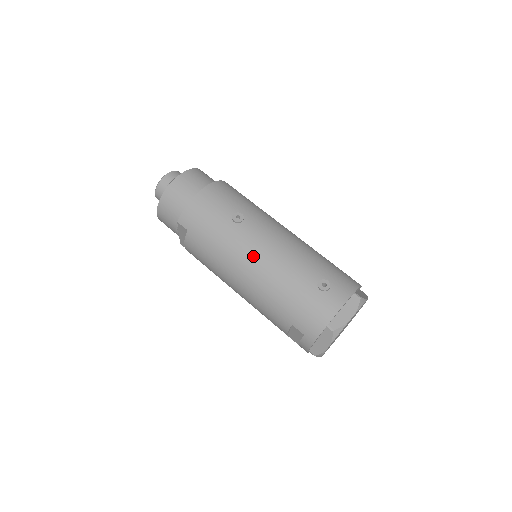
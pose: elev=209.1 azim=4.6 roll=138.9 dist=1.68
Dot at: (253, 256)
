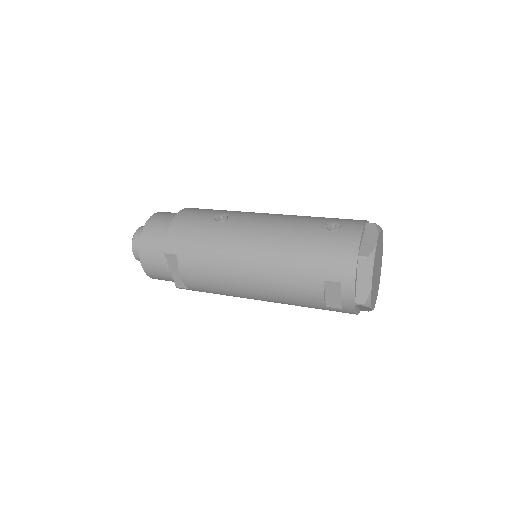
Dot at: (252, 238)
